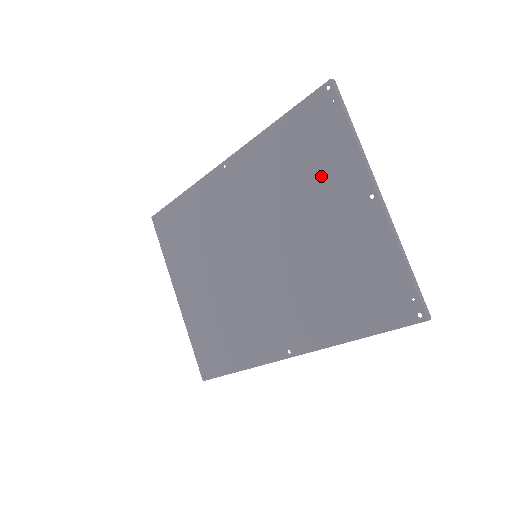
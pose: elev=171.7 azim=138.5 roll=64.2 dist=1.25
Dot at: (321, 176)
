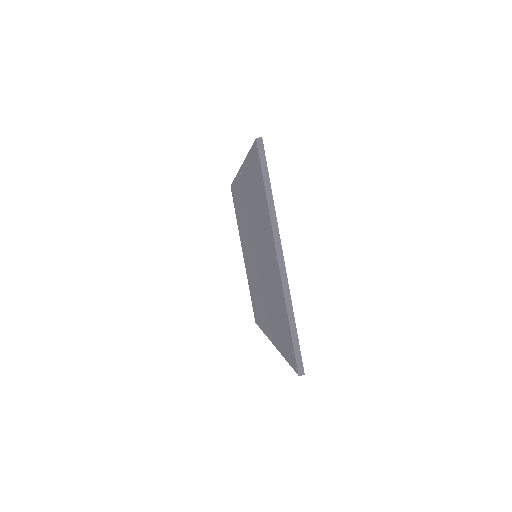
Dot at: (263, 220)
